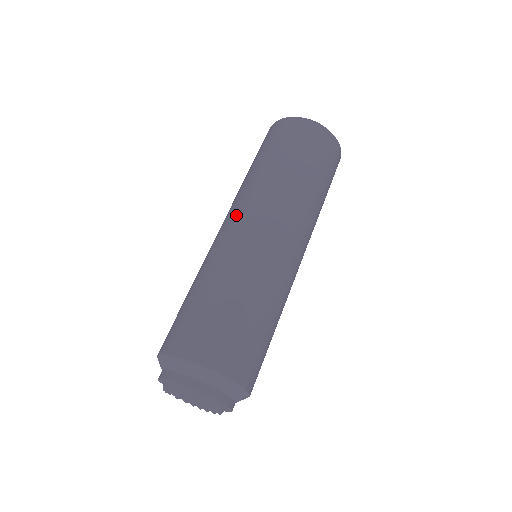
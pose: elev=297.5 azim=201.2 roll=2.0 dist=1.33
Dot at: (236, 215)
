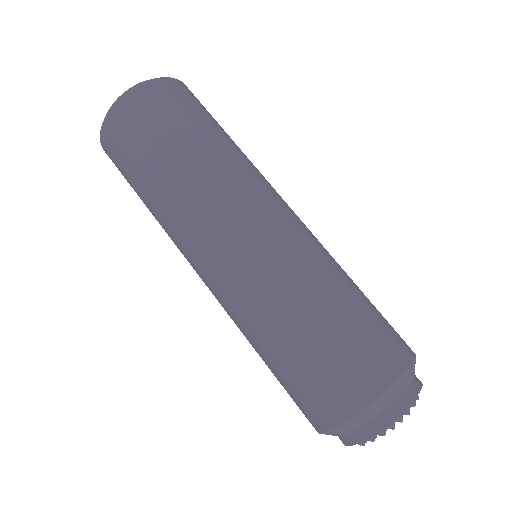
Dot at: (209, 247)
